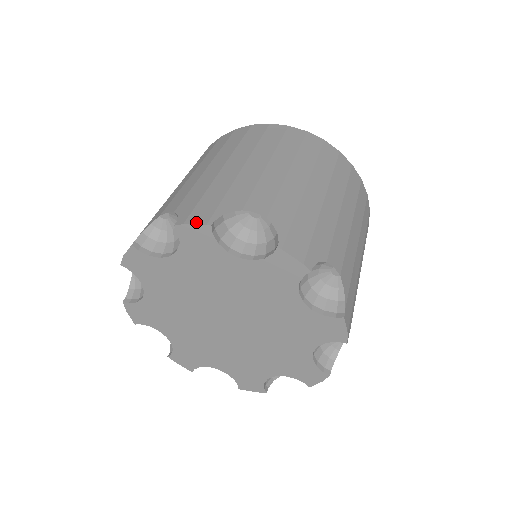
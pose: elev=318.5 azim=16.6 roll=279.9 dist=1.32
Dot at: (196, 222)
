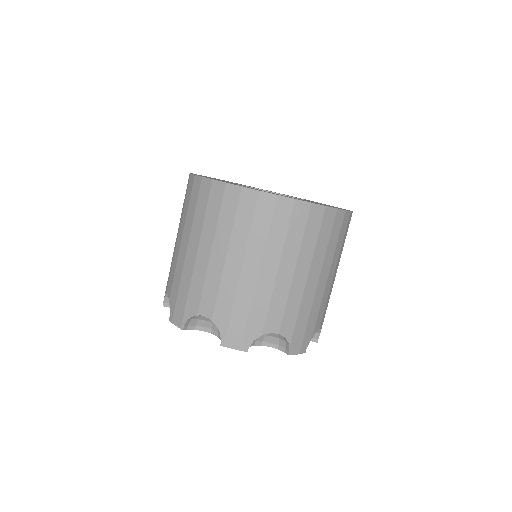
Dot at: (176, 324)
